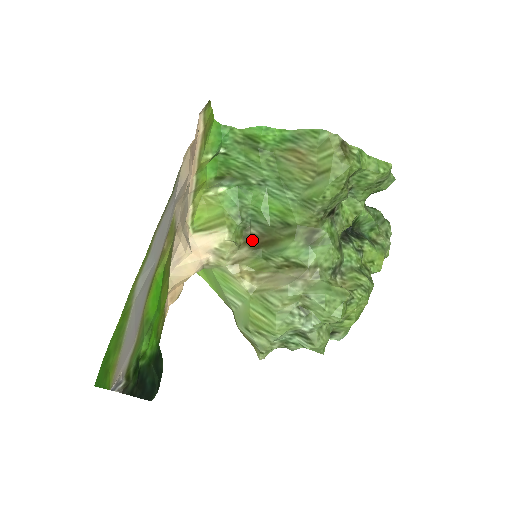
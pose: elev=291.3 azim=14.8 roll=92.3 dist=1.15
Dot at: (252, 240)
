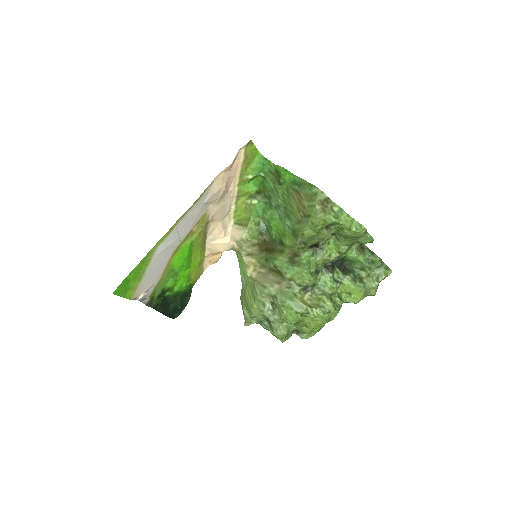
Dot at: (263, 244)
